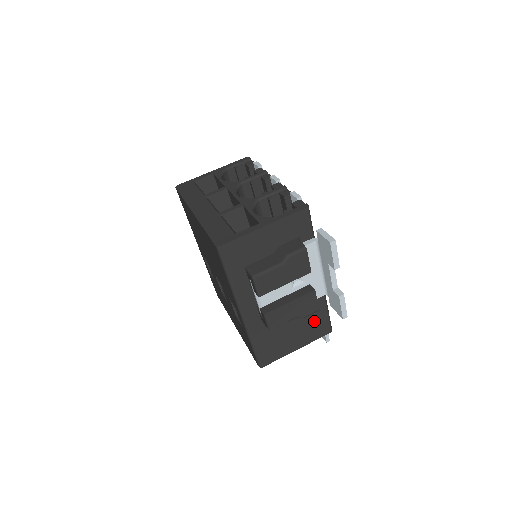
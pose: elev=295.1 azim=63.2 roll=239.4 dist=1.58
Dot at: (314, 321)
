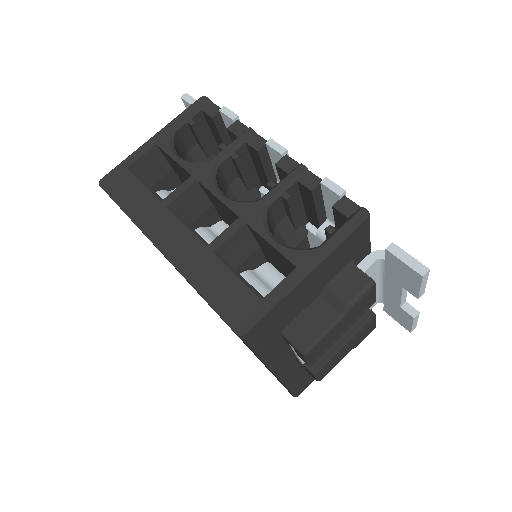
Dot at: occluded
